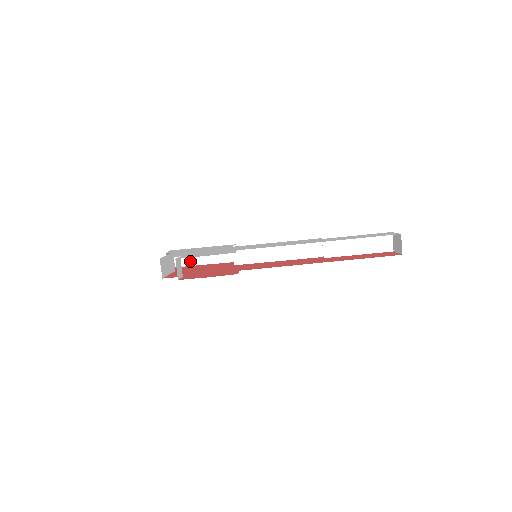
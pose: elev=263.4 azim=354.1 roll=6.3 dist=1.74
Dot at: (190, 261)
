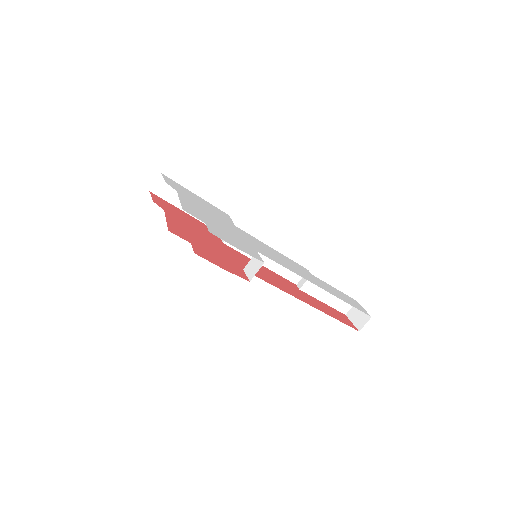
Dot at: (173, 198)
